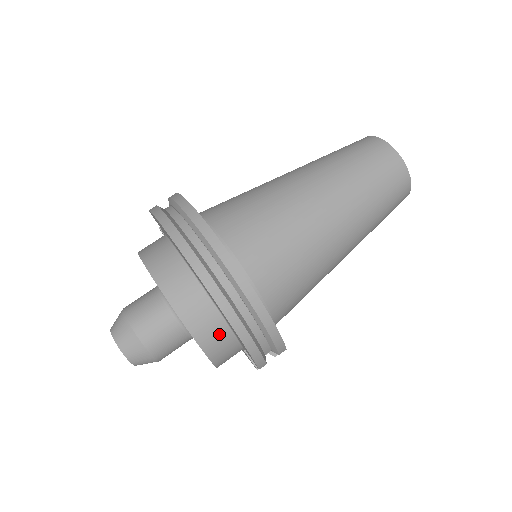
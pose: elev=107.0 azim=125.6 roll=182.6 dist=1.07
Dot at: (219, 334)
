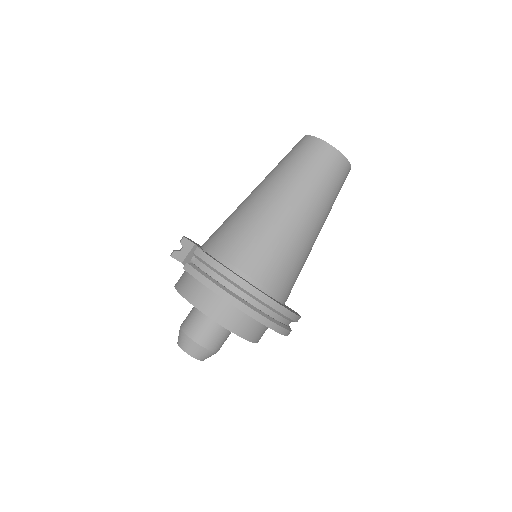
Dot at: occluded
